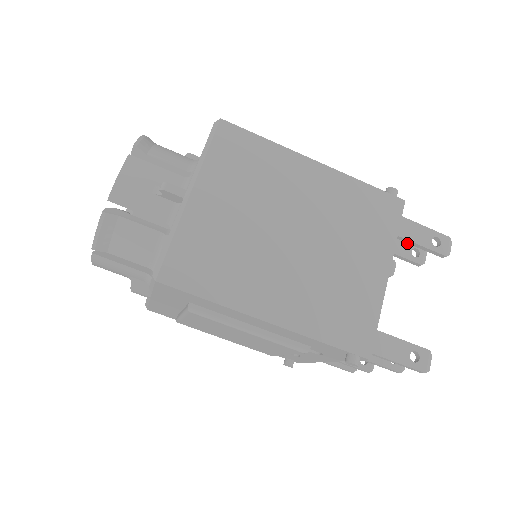
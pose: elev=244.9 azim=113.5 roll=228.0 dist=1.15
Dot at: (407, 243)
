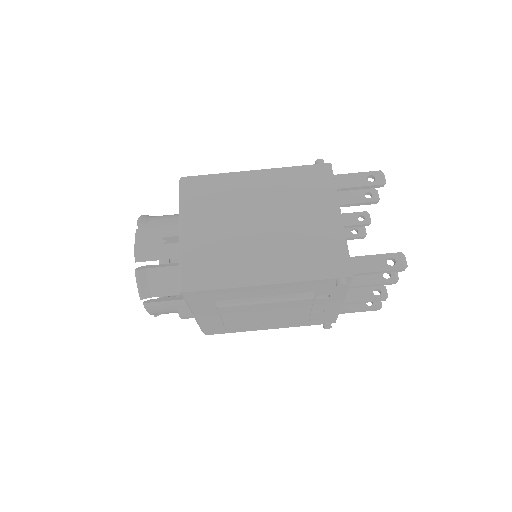
Dot at: (358, 192)
